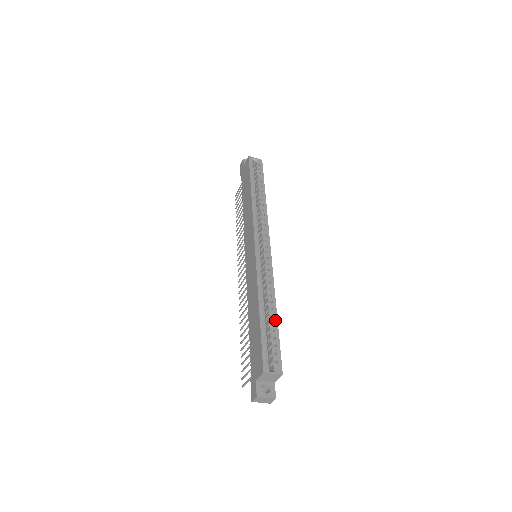
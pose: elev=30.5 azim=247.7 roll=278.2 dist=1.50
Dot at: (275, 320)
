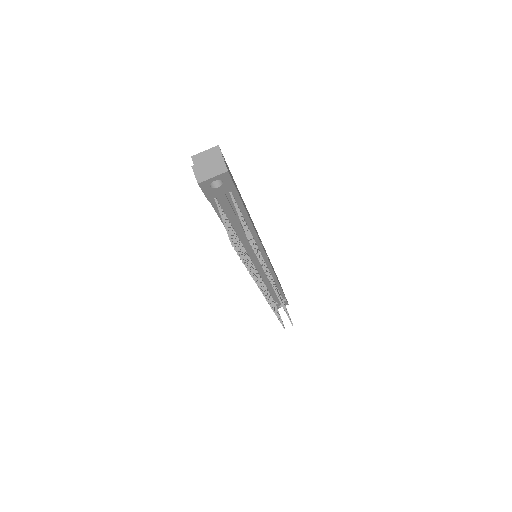
Dot at: occluded
